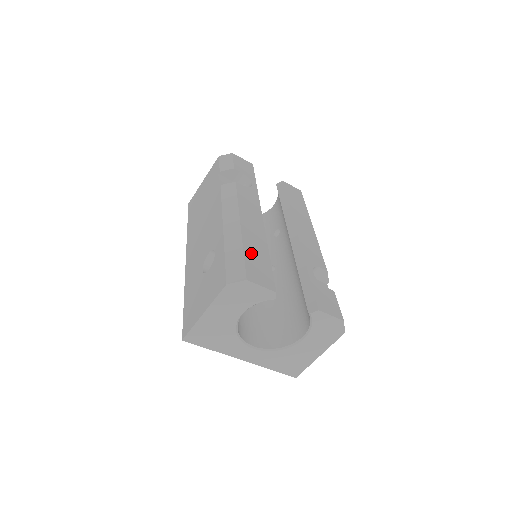
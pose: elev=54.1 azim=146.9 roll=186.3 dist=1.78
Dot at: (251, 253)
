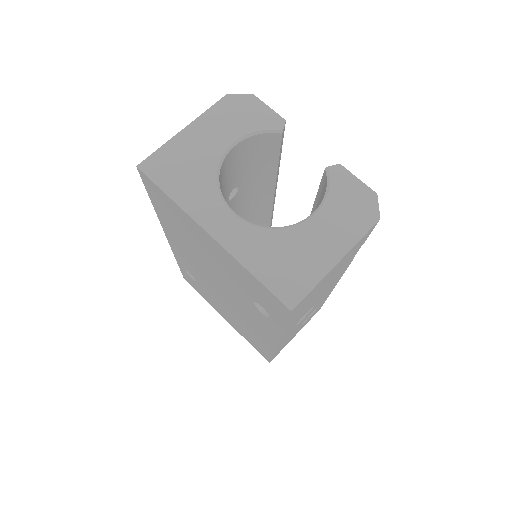
Dot at: occluded
